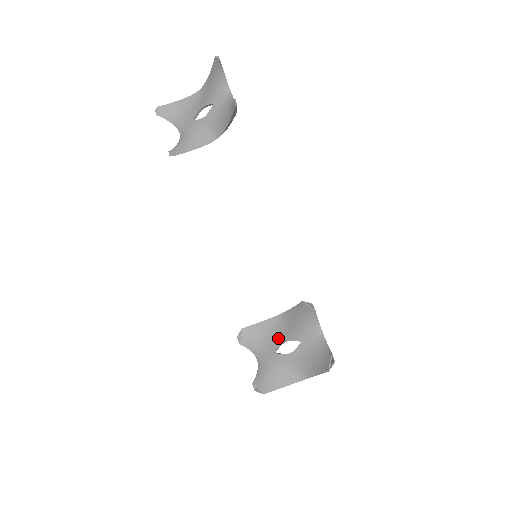
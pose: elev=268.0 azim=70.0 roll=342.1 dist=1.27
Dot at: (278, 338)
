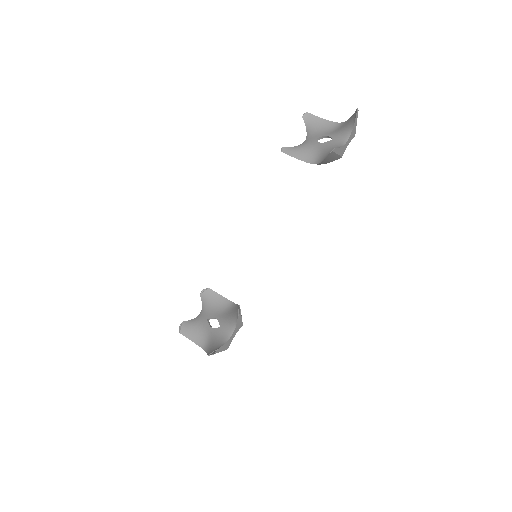
Dot at: (217, 313)
